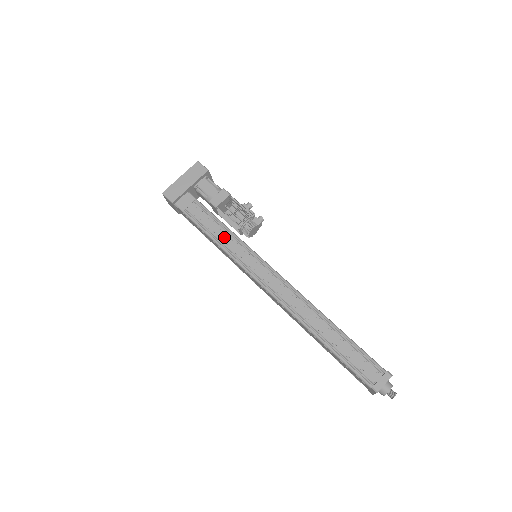
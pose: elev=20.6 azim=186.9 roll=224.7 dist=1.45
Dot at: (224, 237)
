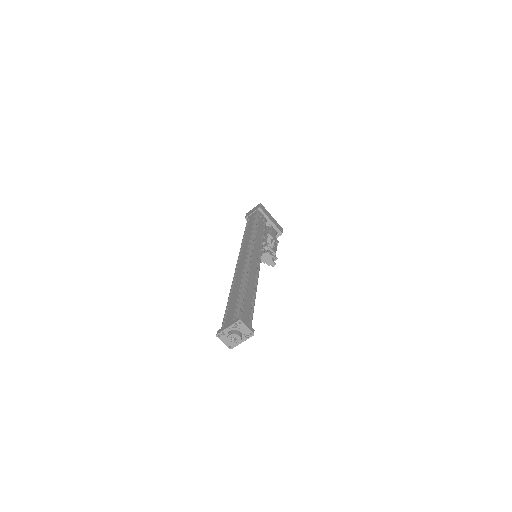
Dot at: (260, 234)
